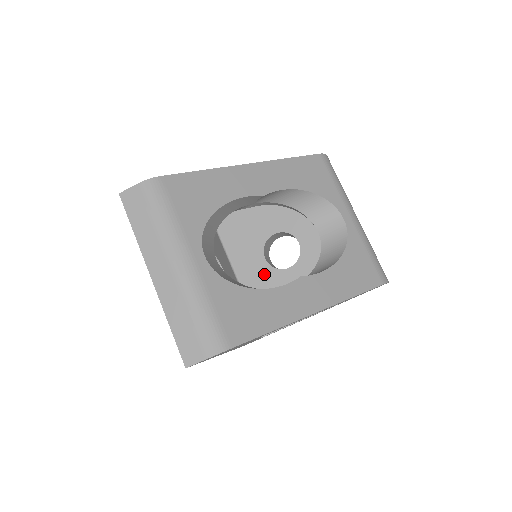
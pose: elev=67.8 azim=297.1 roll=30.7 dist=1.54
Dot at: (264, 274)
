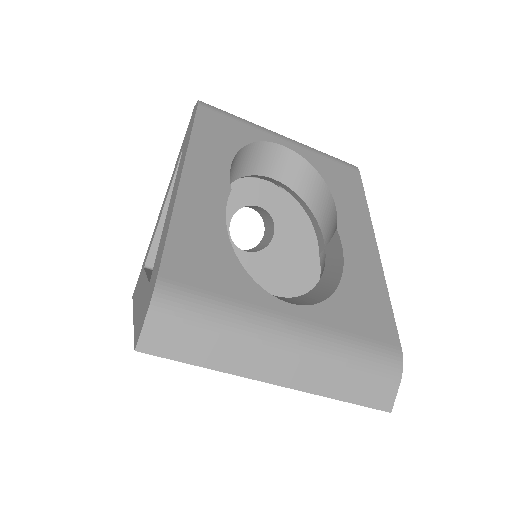
Dot at: (258, 265)
